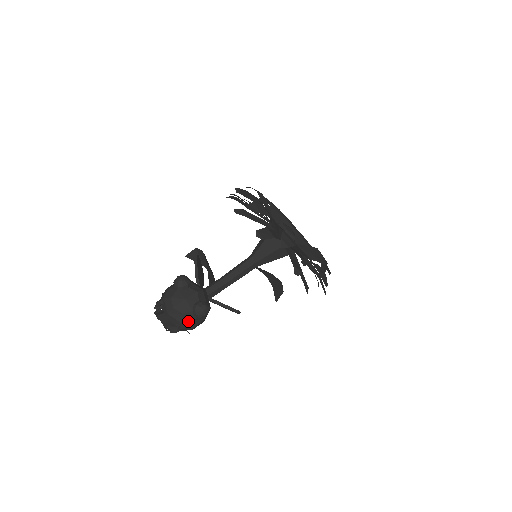
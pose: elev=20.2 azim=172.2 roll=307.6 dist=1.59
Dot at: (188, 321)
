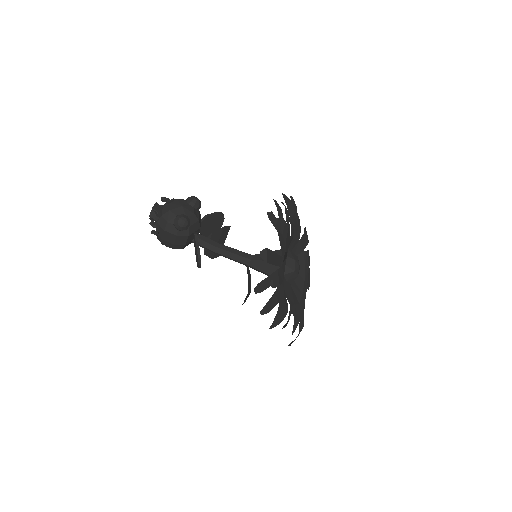
Dot at: (166, 219)
